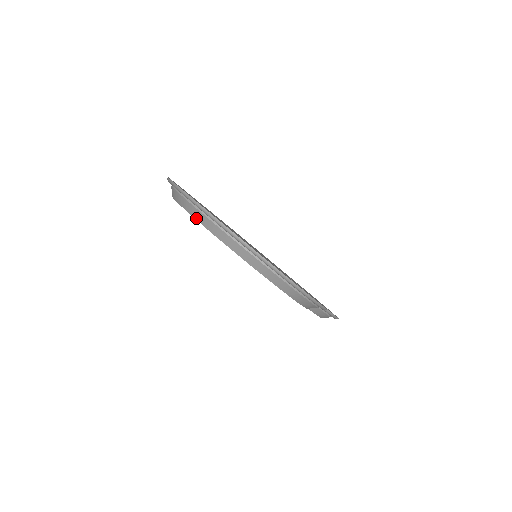
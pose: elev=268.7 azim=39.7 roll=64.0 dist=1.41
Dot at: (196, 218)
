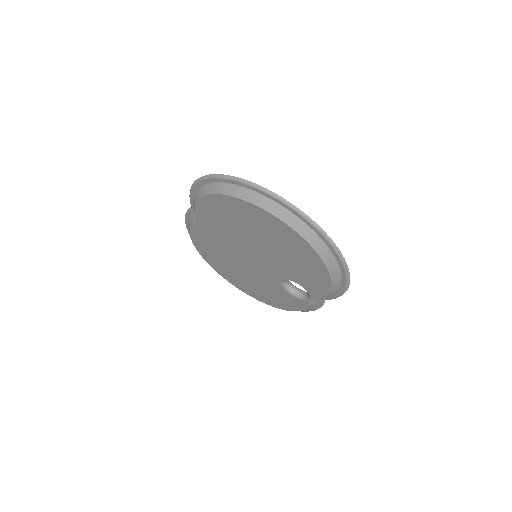
Dot at: (275, 214)
